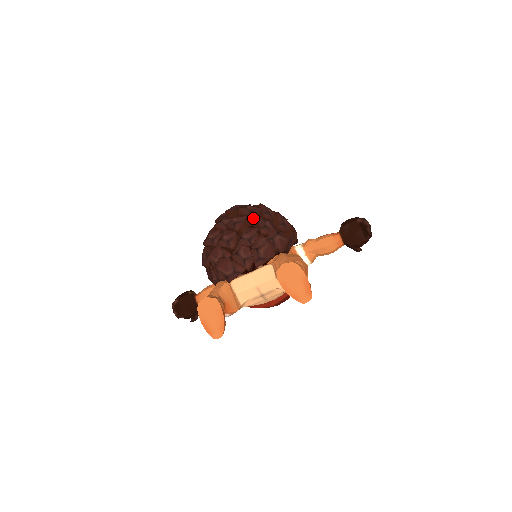
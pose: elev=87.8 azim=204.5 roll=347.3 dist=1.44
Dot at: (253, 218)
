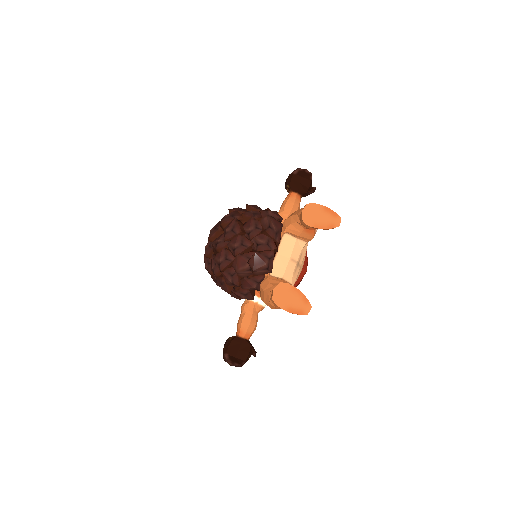
Dot at: (240, 217)
